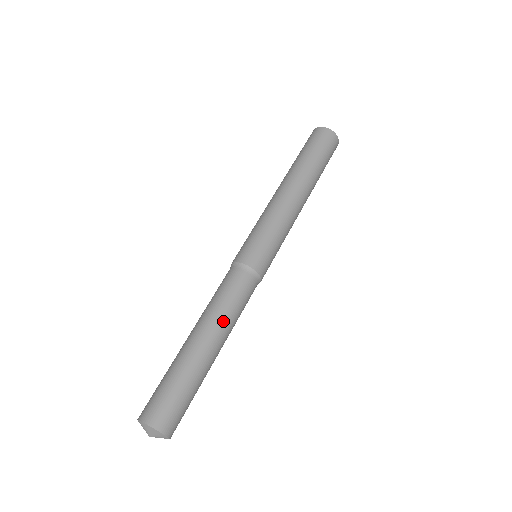
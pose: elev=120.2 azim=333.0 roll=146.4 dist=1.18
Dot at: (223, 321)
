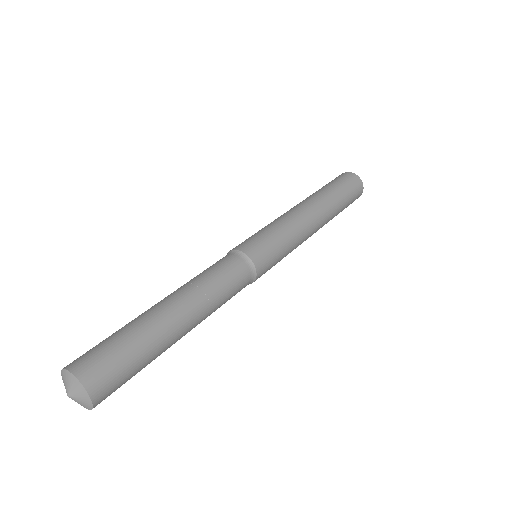
Dot at: (204, 299)
